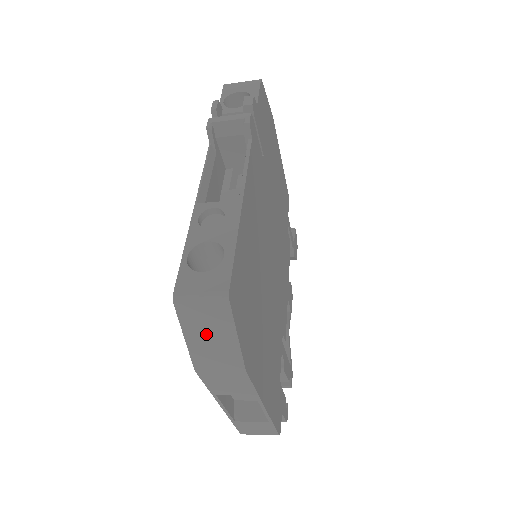
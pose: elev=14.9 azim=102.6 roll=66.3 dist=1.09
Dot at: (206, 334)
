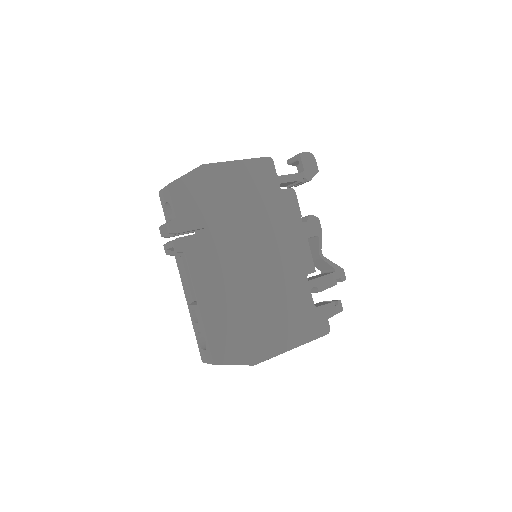
Dot at: occluded
